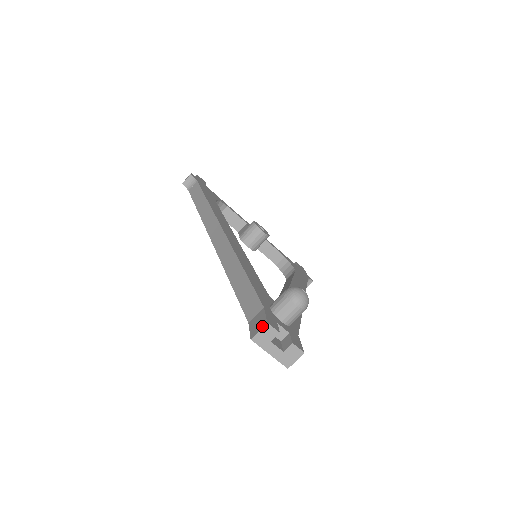
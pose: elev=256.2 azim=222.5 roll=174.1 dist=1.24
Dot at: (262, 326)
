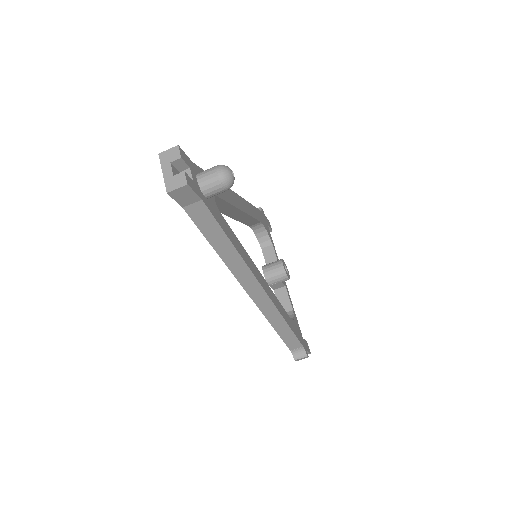
Dot at: (173, 148)
